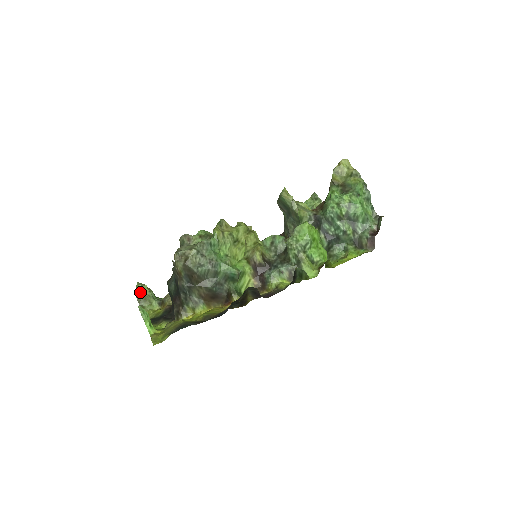
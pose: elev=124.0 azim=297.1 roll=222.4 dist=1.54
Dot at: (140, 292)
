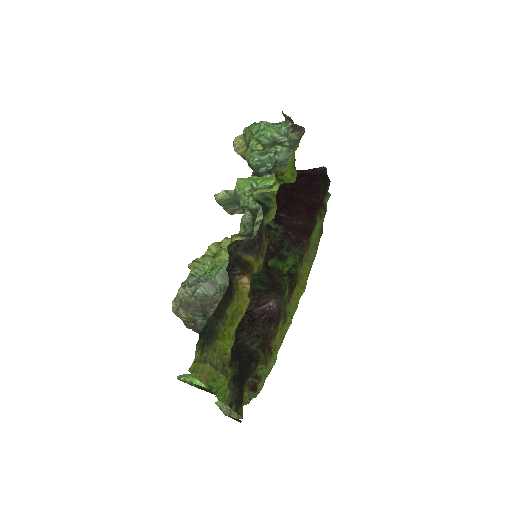
Dot at: (223, 406)
